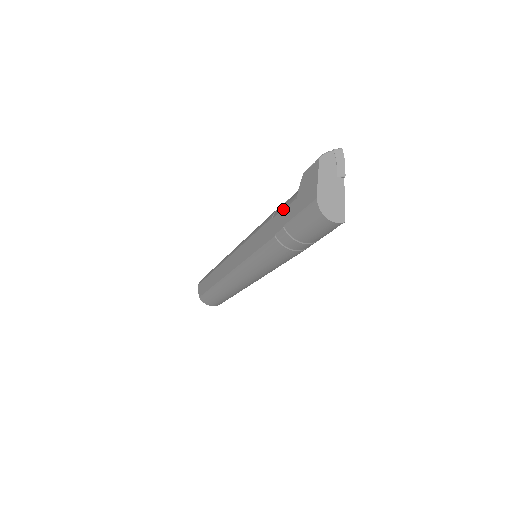
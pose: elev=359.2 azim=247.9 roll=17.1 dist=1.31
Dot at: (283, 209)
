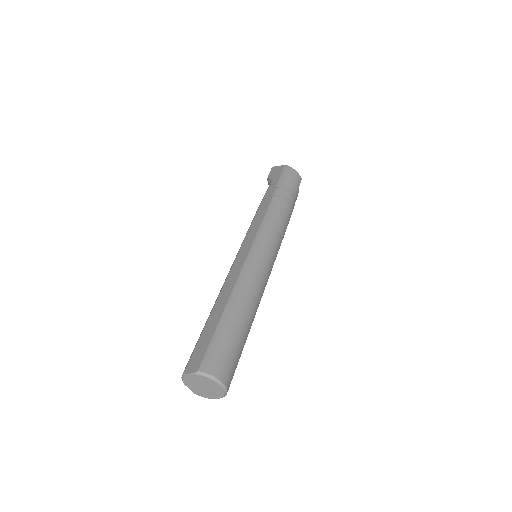
Dot at: (268, 189)
